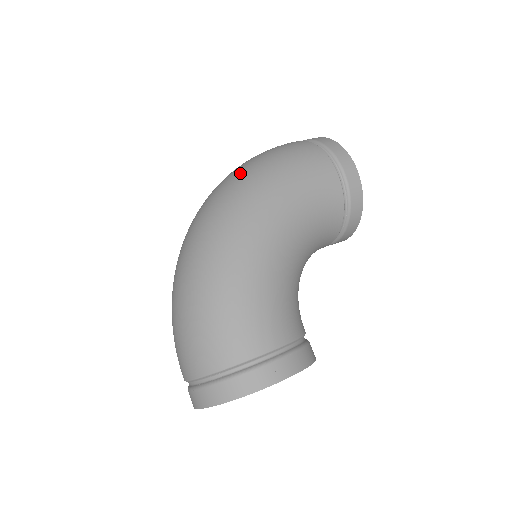
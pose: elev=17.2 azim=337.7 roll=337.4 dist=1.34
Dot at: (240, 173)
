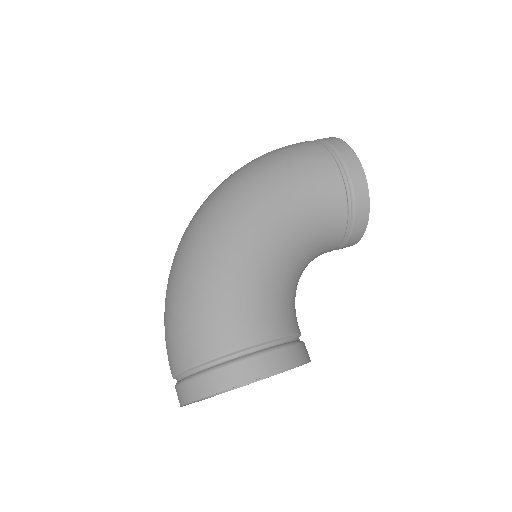
Dot at: (238, 172)
